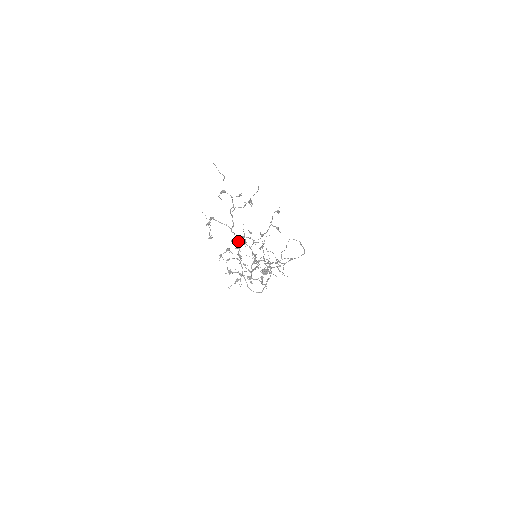
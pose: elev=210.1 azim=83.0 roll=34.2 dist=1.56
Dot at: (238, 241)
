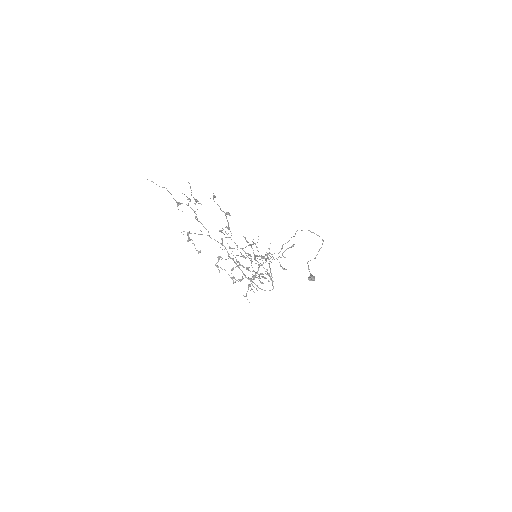
Dot at: (222, 245)
